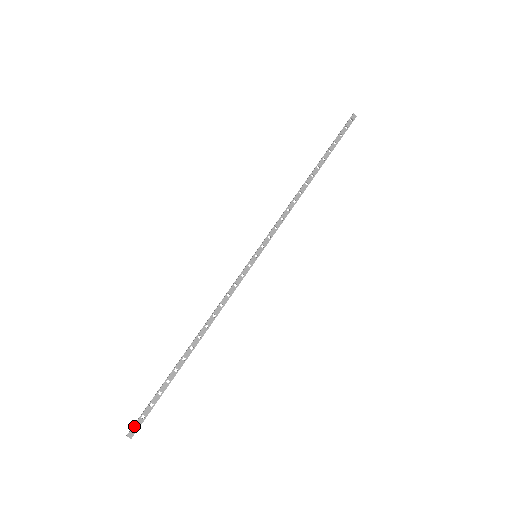
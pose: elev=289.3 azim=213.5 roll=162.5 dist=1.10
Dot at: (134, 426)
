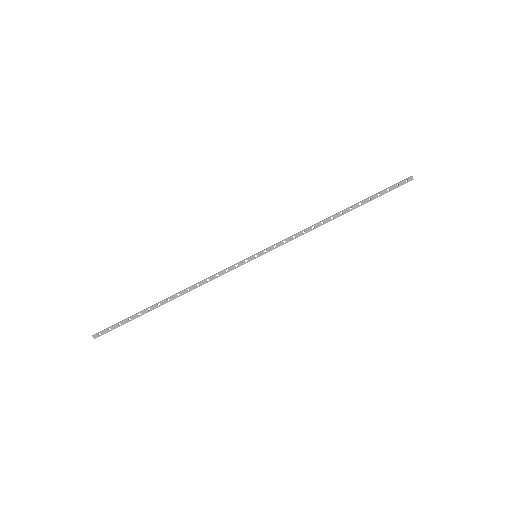
Dot at: (100, 332)
